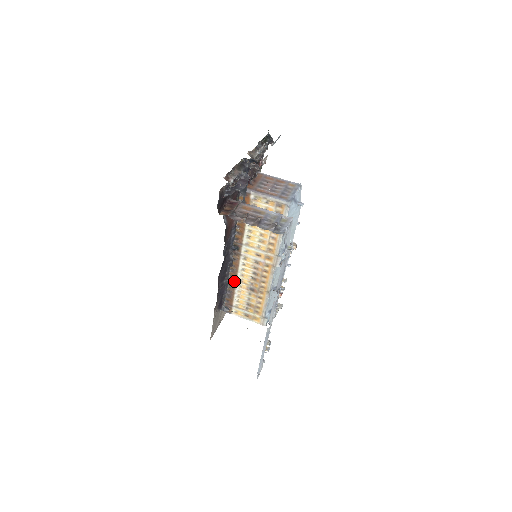
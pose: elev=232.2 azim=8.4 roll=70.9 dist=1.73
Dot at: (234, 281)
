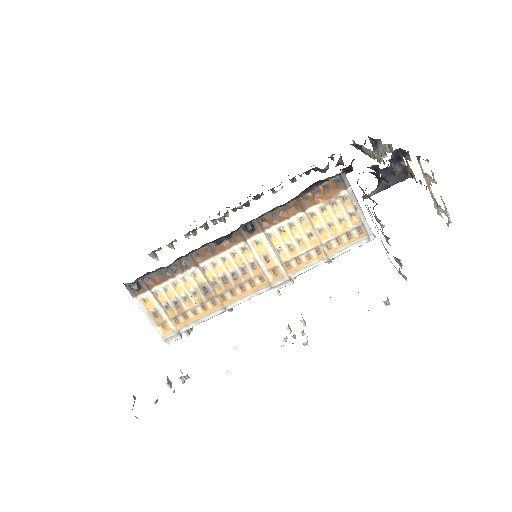
Dot at: (194, 262)
